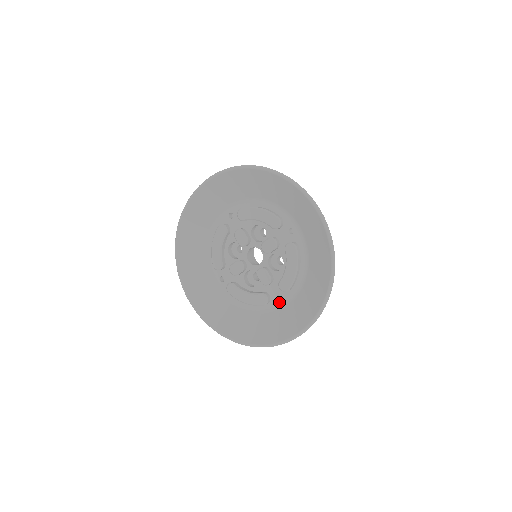
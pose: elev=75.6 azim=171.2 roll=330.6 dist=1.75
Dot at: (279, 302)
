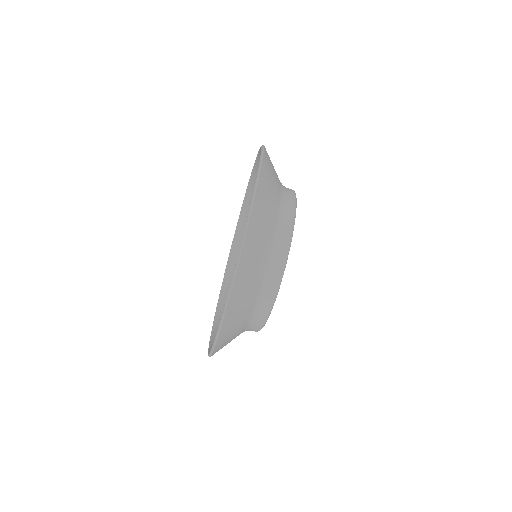
Dot at: occluded
